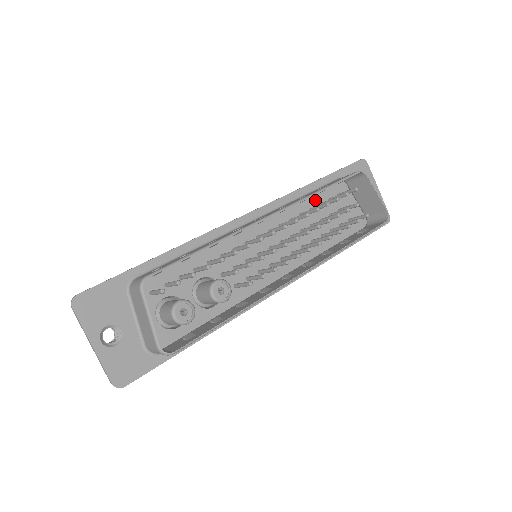
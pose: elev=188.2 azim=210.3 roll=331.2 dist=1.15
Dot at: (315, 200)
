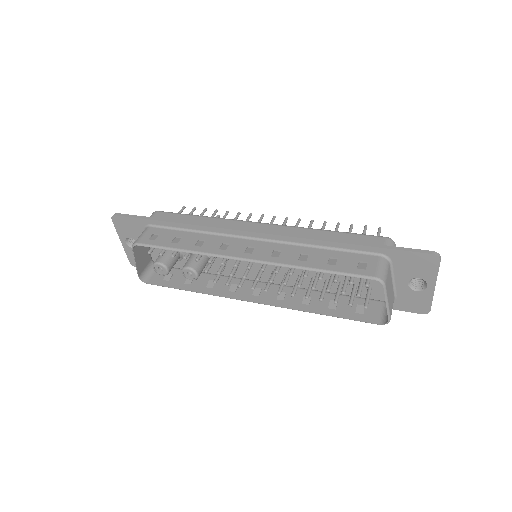
Dot at: occluded
